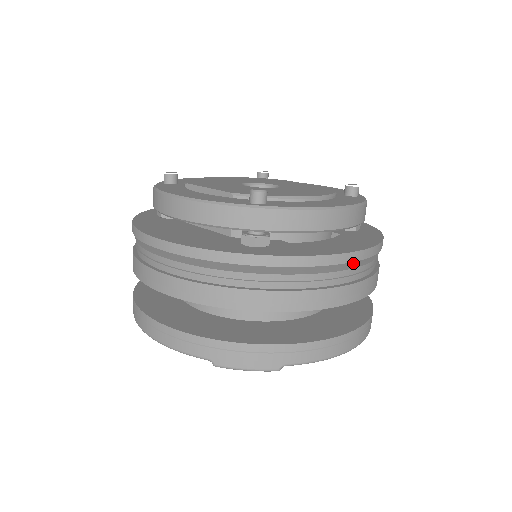
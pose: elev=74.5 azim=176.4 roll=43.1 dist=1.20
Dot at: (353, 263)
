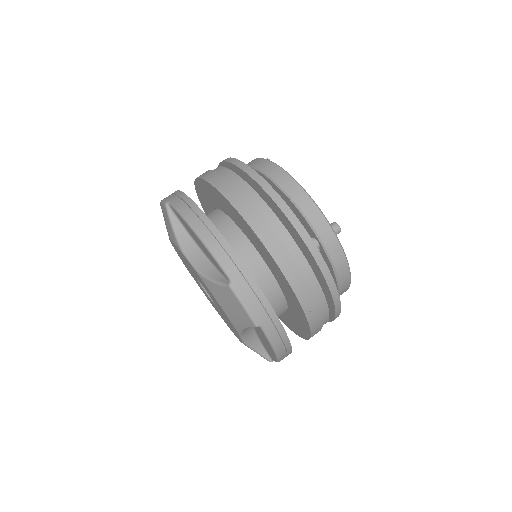
Dot at: occluded
